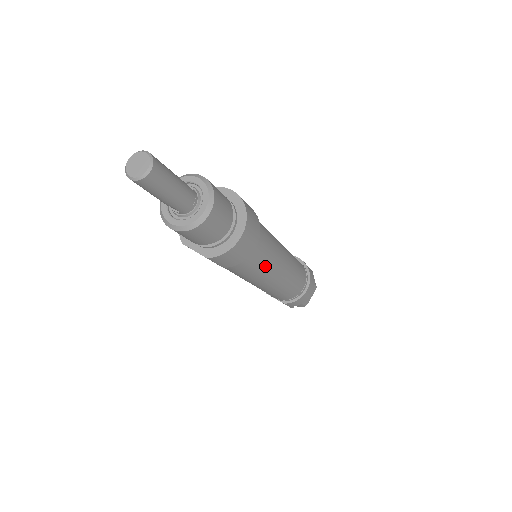
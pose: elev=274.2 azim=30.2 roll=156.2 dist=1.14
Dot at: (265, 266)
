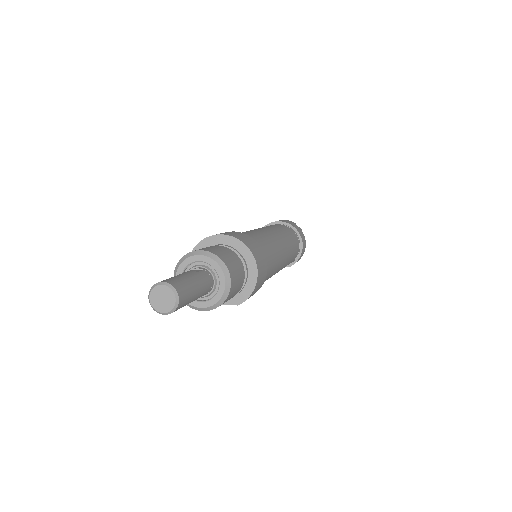
Dot at: (275, 266)
